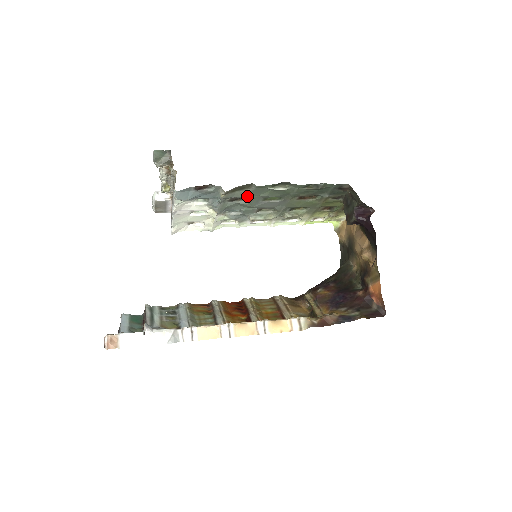
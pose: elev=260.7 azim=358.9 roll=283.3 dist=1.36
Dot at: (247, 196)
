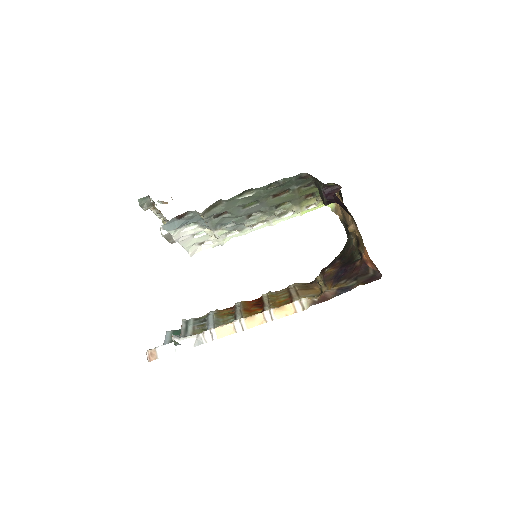
Dot at: (225, 210)
